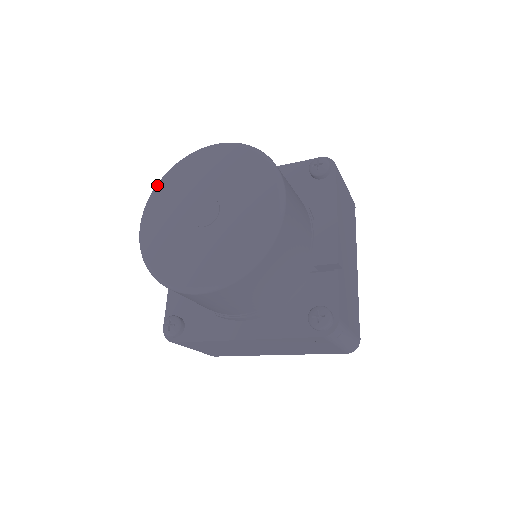
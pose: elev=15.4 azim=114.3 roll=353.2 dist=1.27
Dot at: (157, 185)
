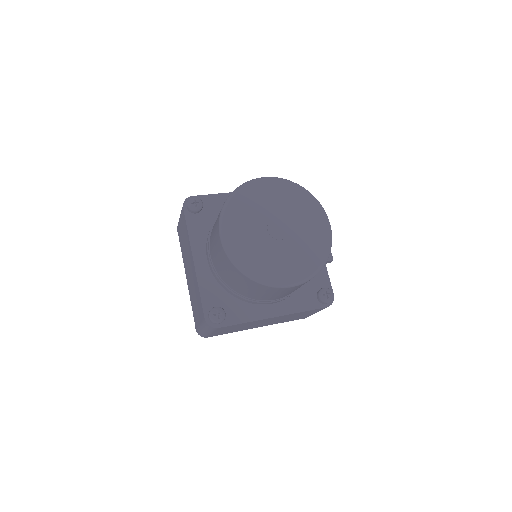
Dot at: (227, 205)
